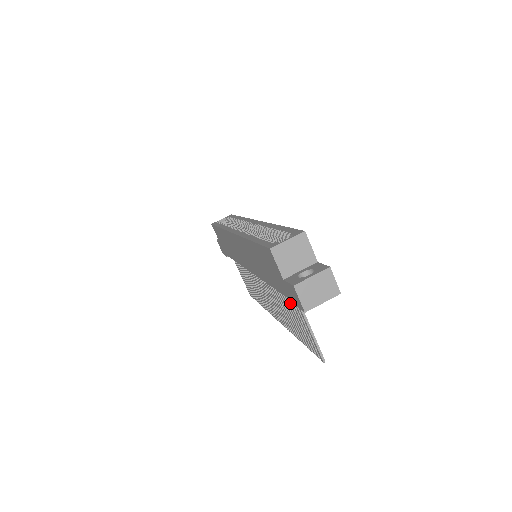
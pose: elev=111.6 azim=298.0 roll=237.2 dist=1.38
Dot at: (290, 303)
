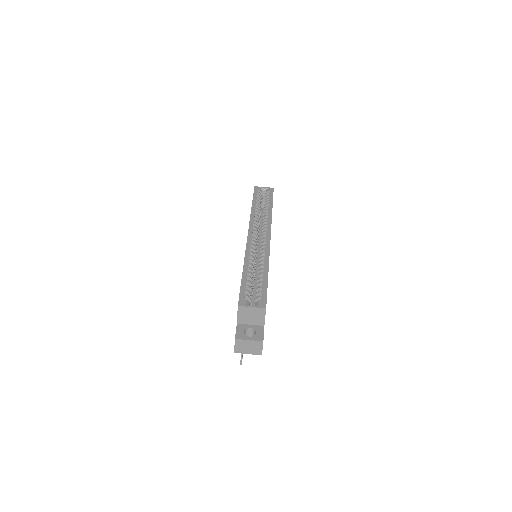
Dot at: occluded
